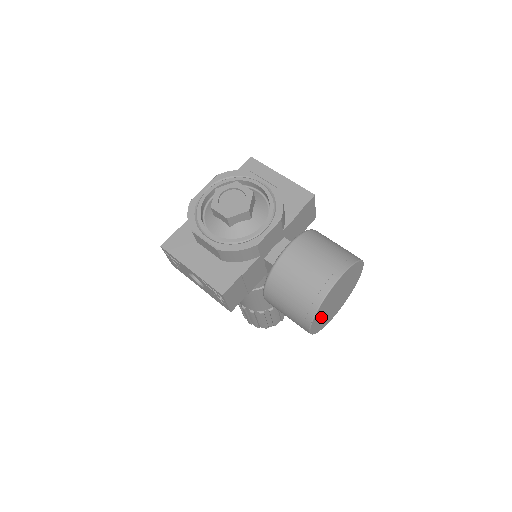
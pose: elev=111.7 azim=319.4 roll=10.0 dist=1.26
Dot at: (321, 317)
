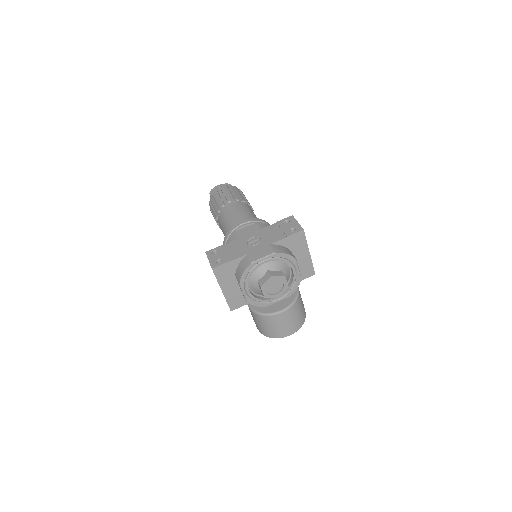
Dot at: occluded
